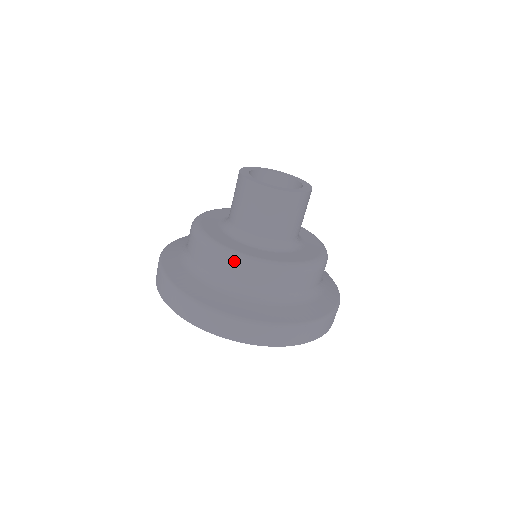
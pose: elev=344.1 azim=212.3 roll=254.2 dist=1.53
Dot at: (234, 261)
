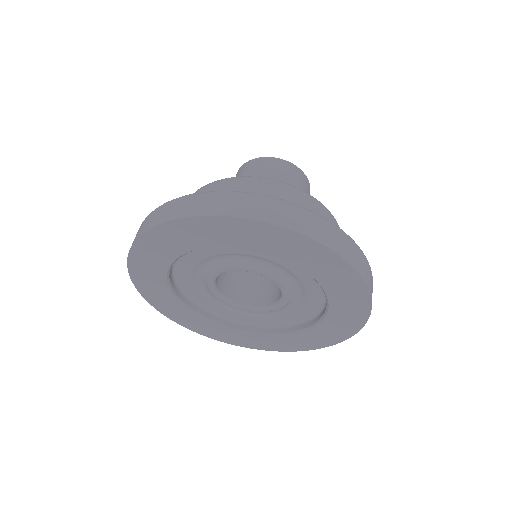
Dot at: (250, 178)
